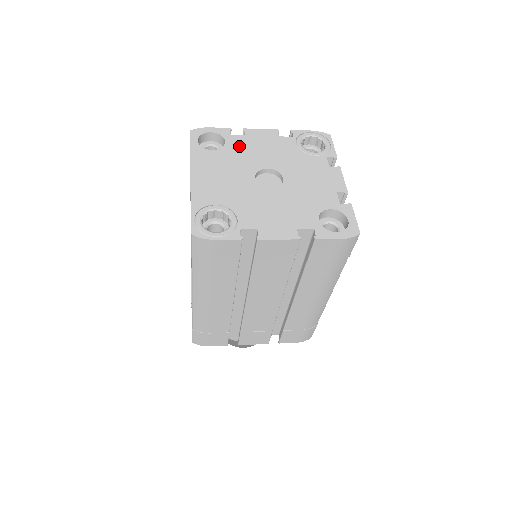
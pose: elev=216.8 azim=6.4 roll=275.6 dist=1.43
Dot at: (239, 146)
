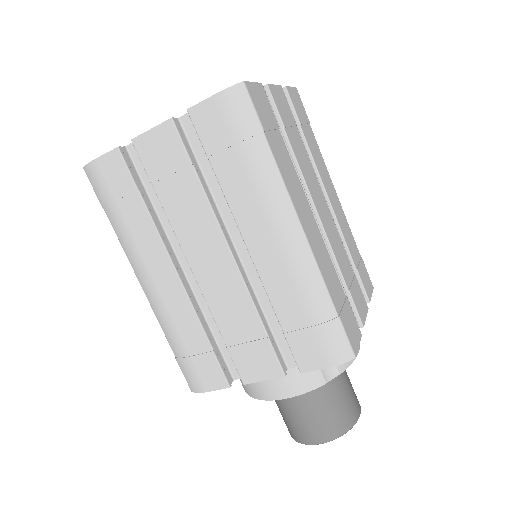
Dot at: occluded
